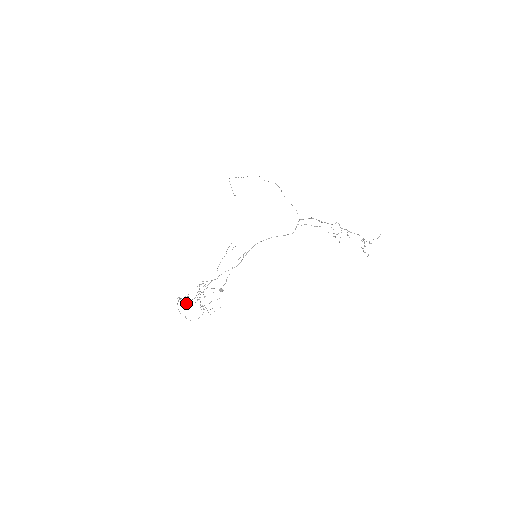
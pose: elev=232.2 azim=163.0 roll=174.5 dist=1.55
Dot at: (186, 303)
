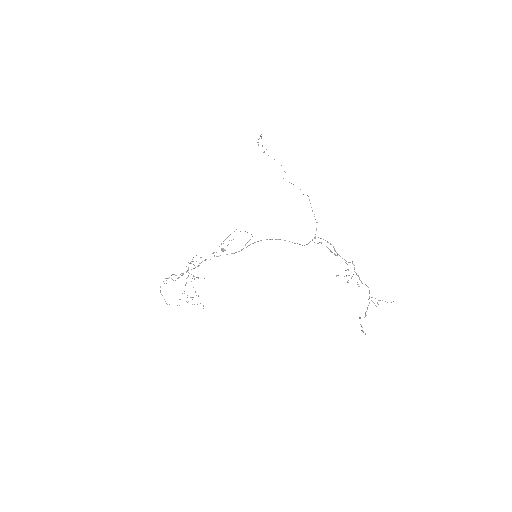
Dot at: occluded
